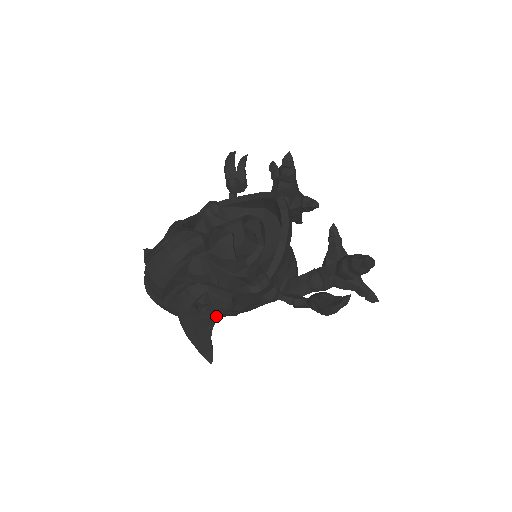
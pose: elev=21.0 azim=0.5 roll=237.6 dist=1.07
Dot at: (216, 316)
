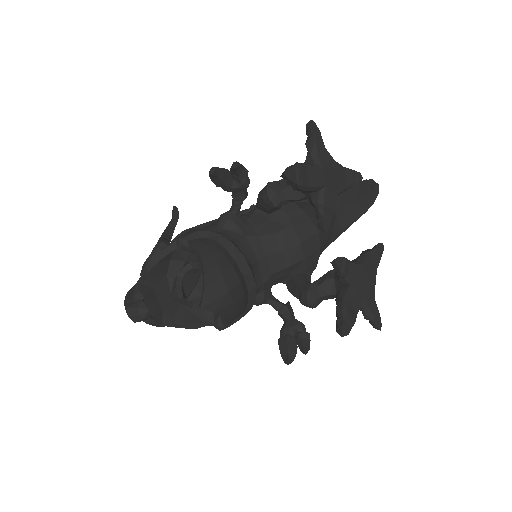
Dot at: occluded
